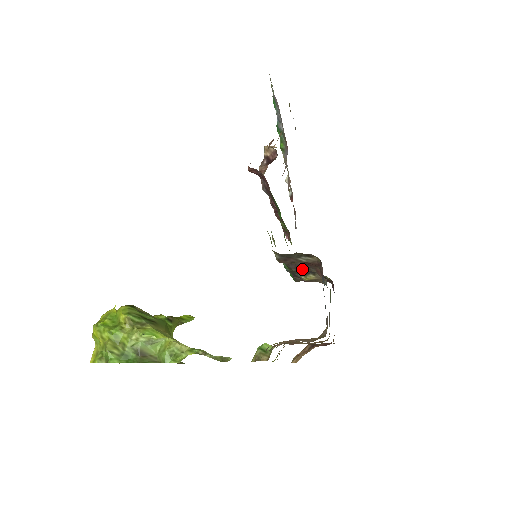
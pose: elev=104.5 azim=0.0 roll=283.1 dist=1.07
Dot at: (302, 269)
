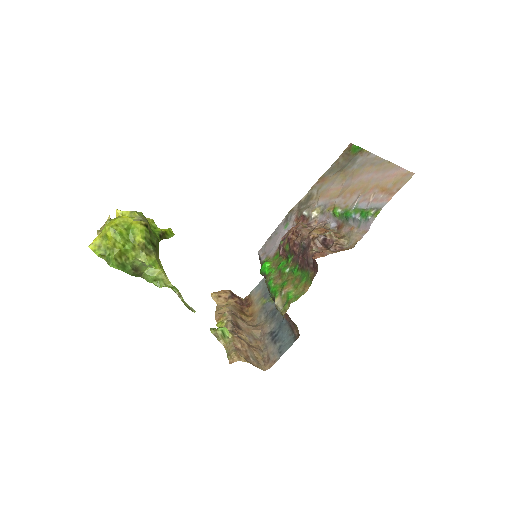
Dot at: occluded
